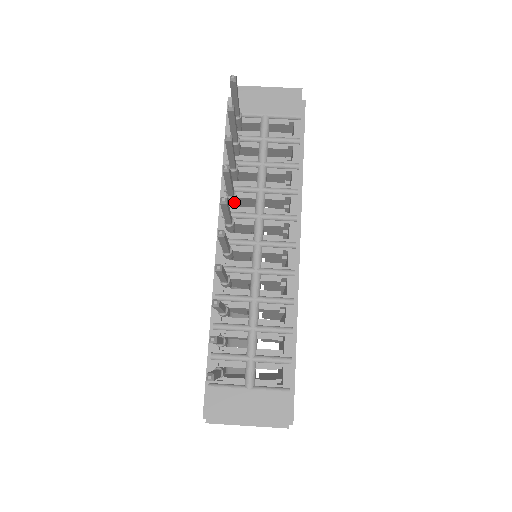
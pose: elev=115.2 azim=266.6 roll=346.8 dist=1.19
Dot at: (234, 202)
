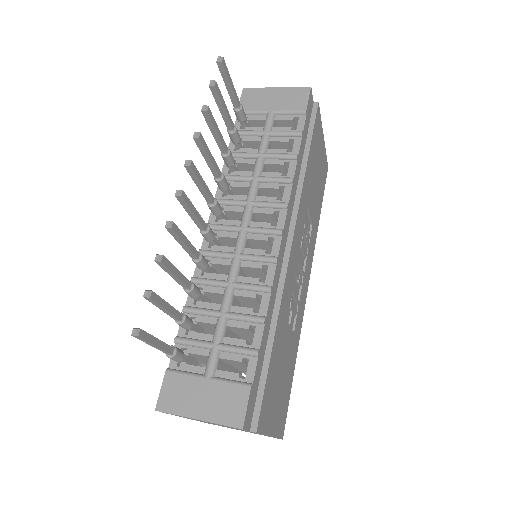
Dot at: (224, 187)
